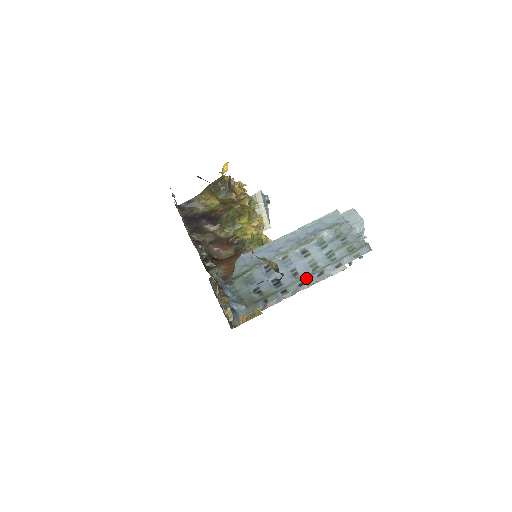
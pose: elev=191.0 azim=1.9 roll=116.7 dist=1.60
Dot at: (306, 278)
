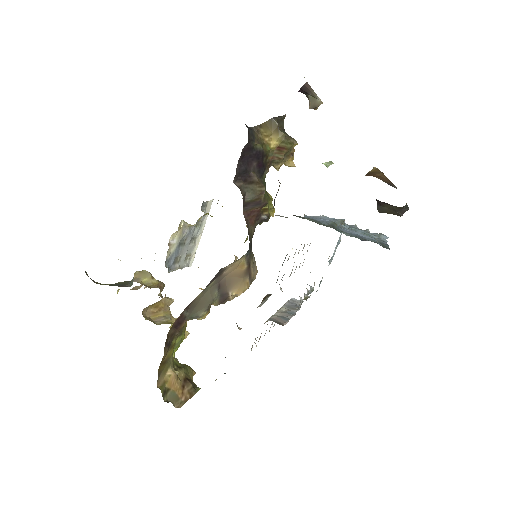
Dot at: occluded
